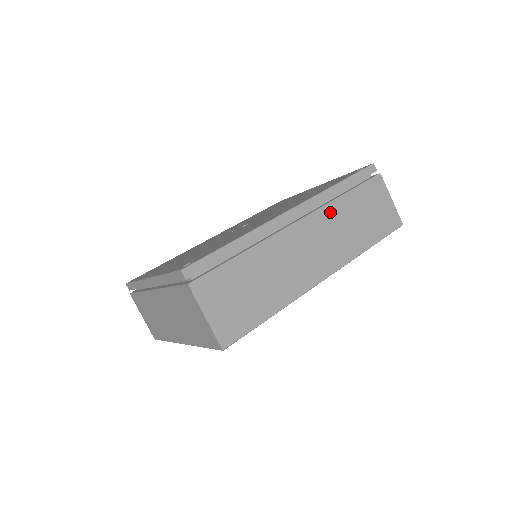
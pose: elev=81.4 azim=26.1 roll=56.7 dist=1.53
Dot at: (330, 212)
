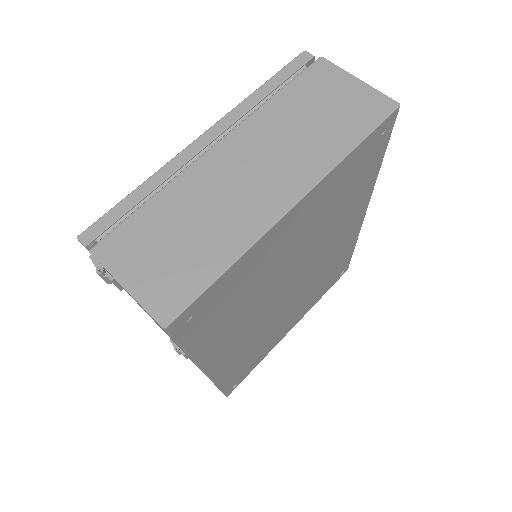
Dot at: occluded
